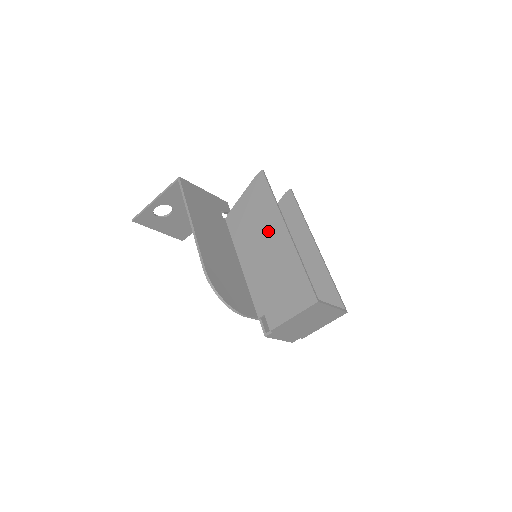
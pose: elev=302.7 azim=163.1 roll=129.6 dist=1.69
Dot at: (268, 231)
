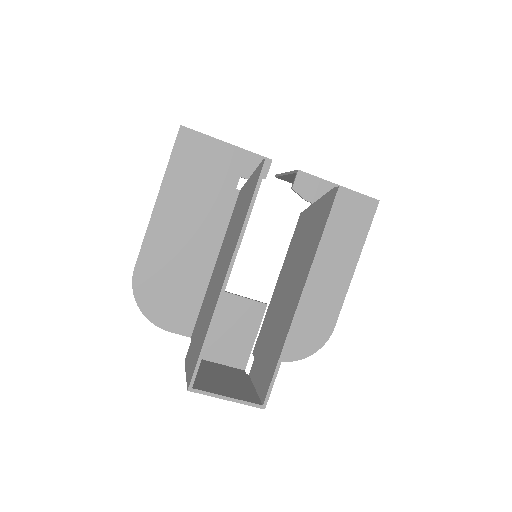
Dot at: (227, 256)
